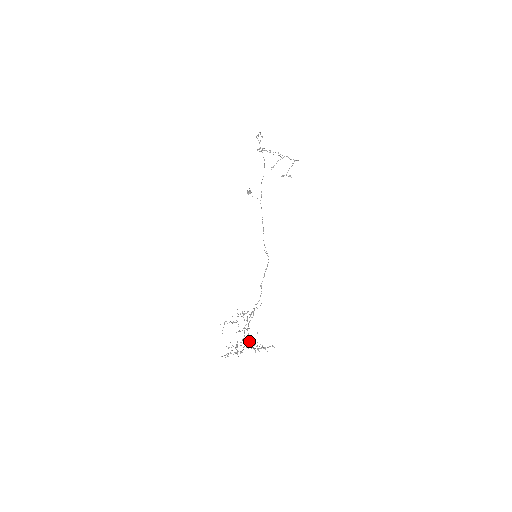
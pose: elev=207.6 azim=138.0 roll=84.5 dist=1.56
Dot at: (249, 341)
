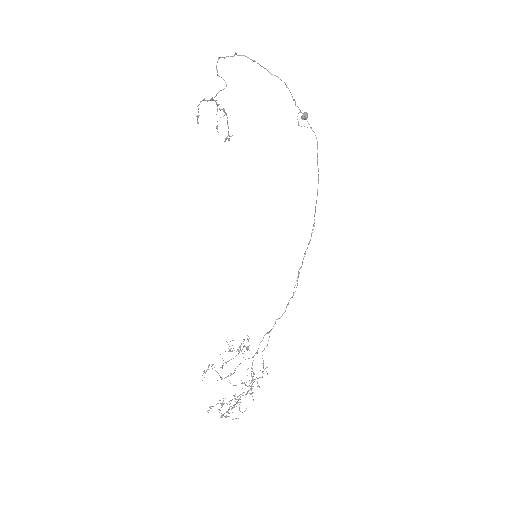
Dot at: occluded
